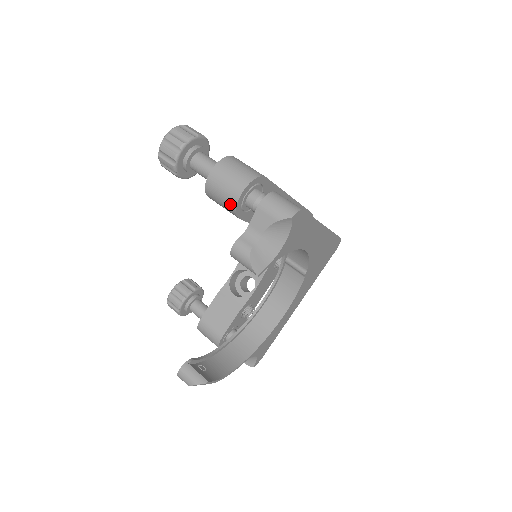
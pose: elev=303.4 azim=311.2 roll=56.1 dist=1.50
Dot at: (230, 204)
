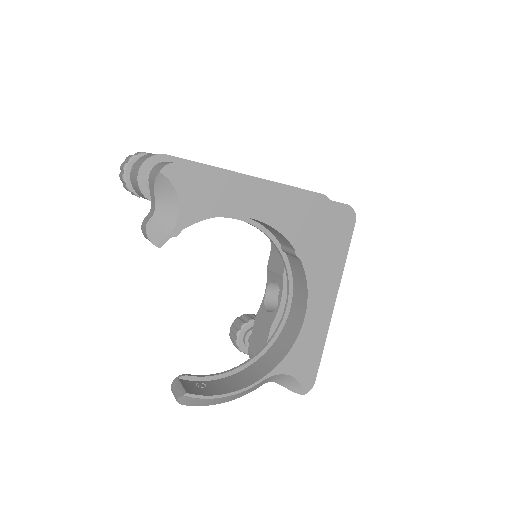
Dot at: (140, 192)
